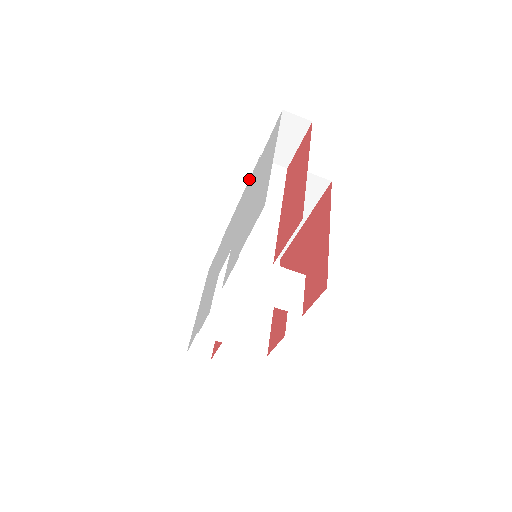
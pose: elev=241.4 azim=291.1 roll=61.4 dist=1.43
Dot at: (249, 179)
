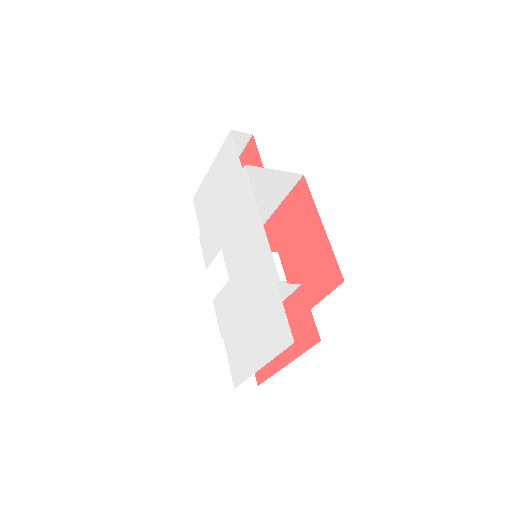
Dot at: (269, 249)
